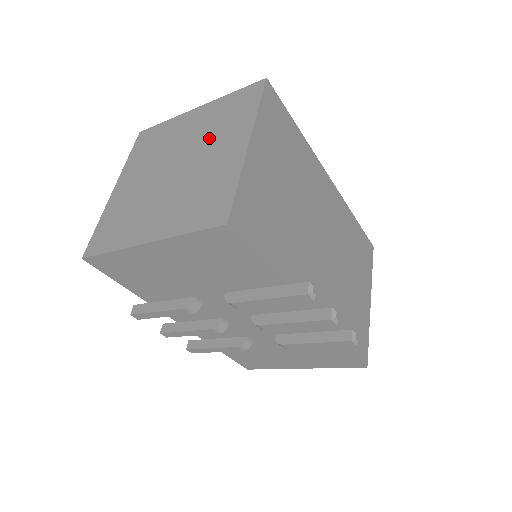
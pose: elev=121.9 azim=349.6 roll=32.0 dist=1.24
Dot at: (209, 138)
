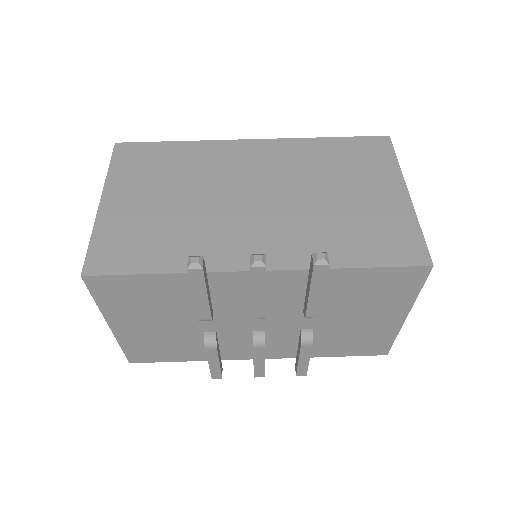
Dot at: occluded
